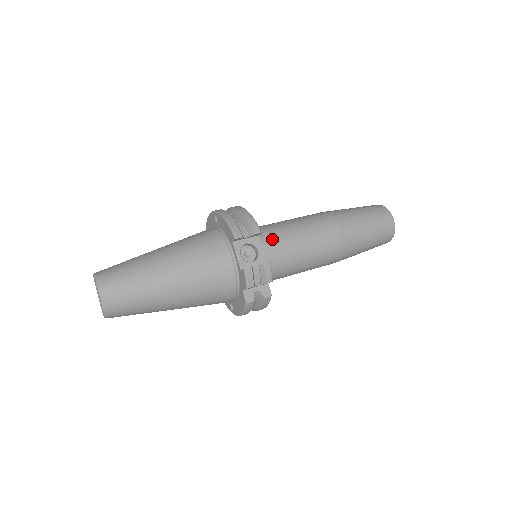
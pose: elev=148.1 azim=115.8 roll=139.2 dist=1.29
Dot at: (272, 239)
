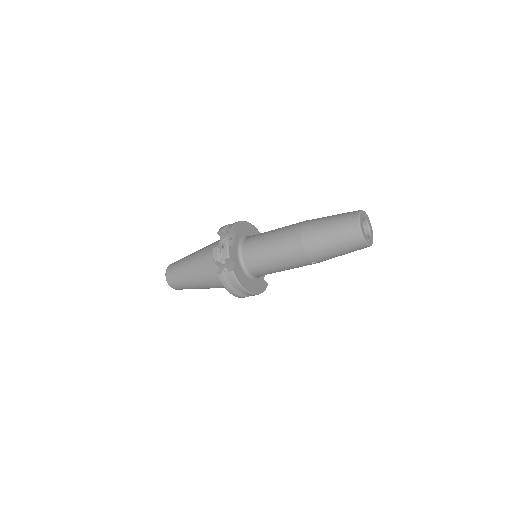
Dot at: (253, 238)
